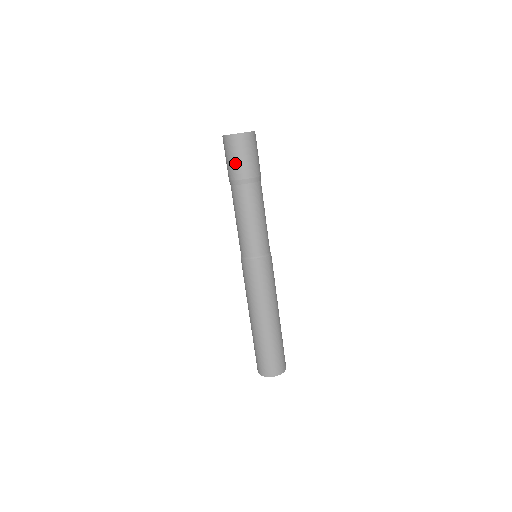
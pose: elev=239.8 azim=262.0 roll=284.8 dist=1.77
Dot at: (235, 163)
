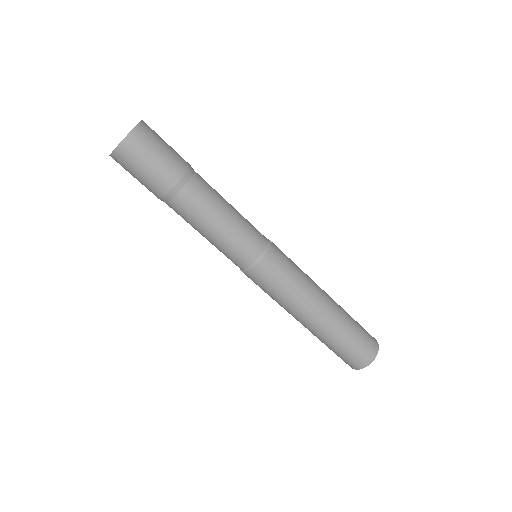
Dot at: (146, 179)
